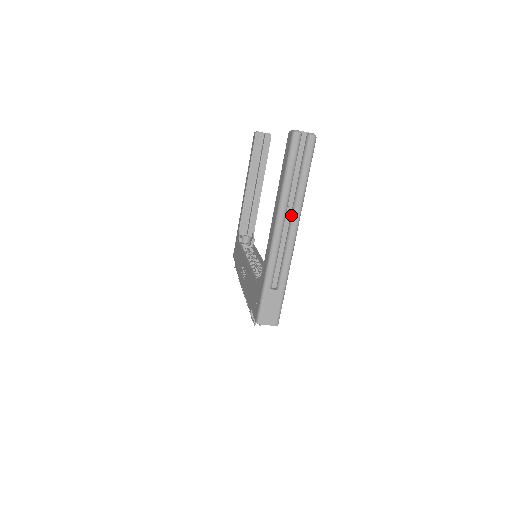
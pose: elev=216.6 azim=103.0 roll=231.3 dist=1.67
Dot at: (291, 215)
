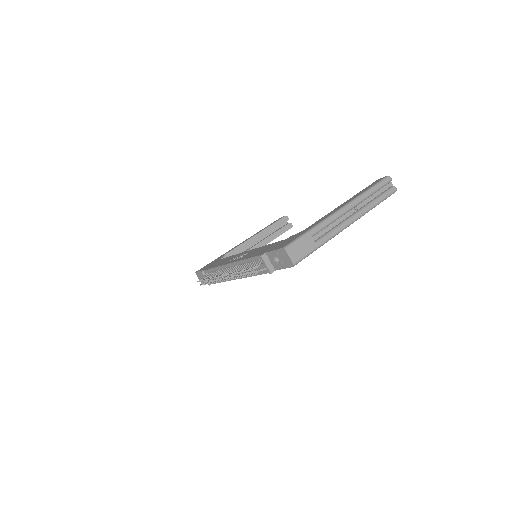
Dot at: (356, 212)
